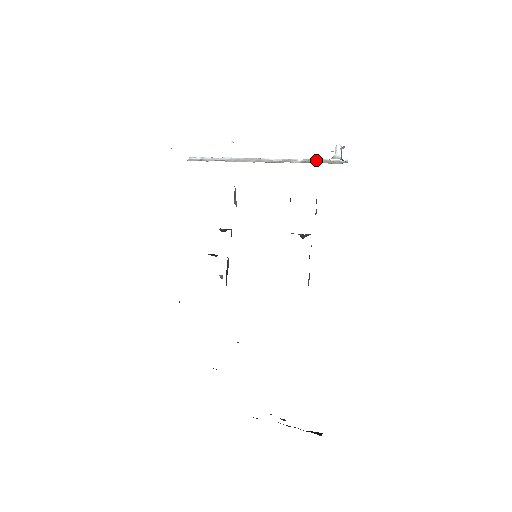
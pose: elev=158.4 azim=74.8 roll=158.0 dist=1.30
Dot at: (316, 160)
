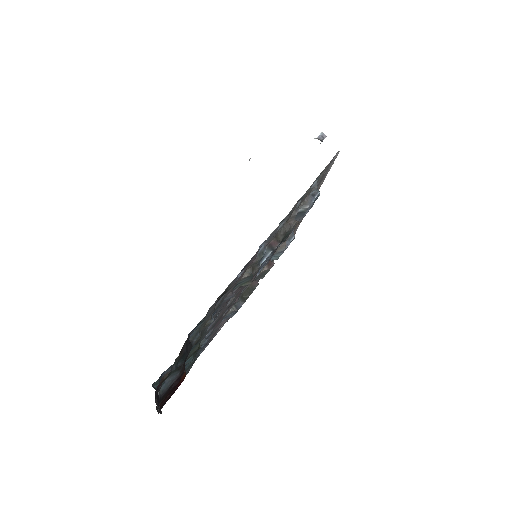
Dot at: occluded
